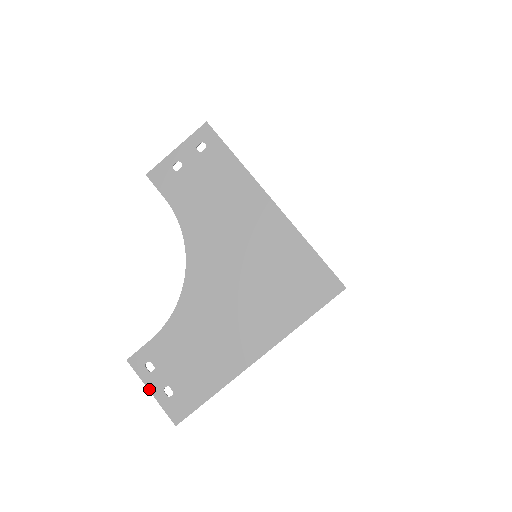
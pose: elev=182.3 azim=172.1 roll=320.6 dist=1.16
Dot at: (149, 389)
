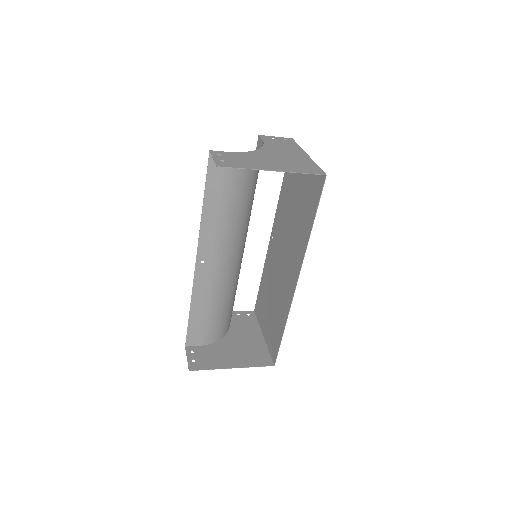
Dot at: (213, 157)
